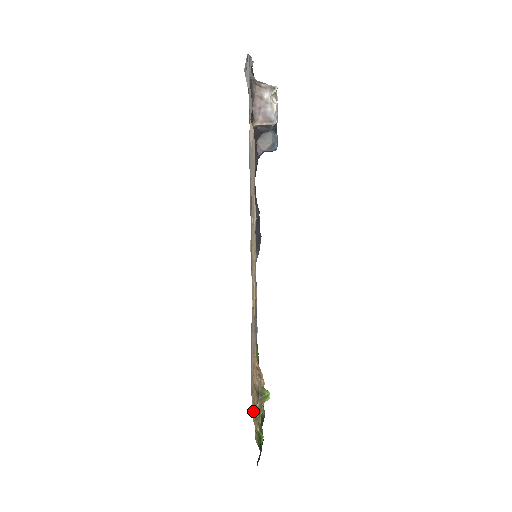
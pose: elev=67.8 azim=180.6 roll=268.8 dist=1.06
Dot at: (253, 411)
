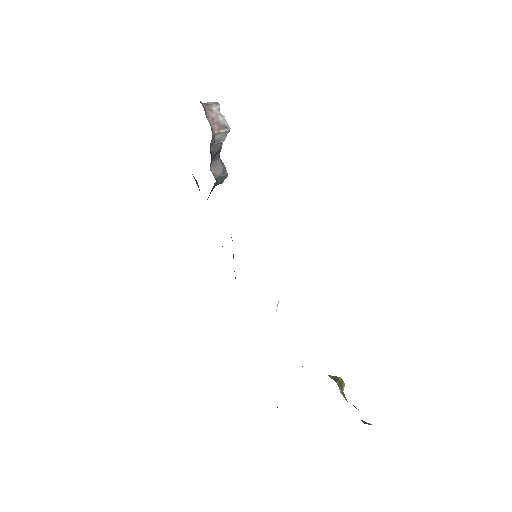
Dot at: occluded
